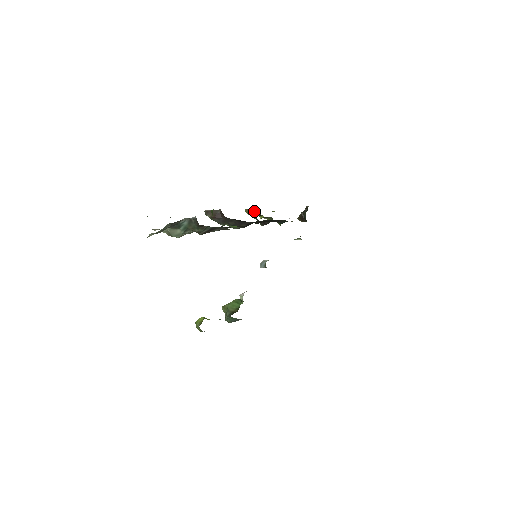
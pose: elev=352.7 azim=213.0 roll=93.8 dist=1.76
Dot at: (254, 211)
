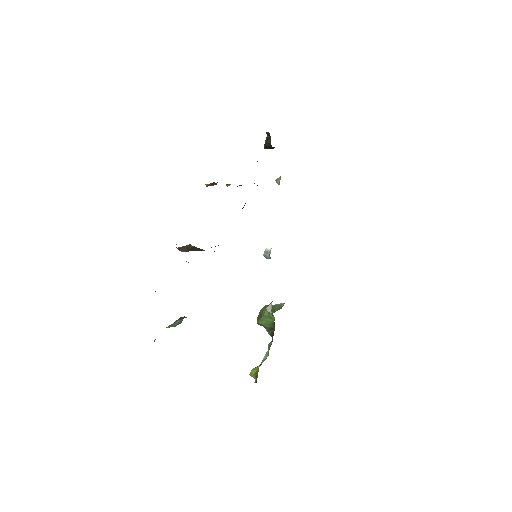
Dot at: (216, 184)
